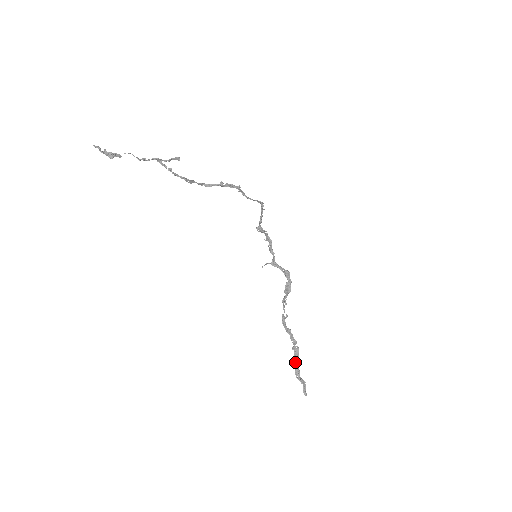
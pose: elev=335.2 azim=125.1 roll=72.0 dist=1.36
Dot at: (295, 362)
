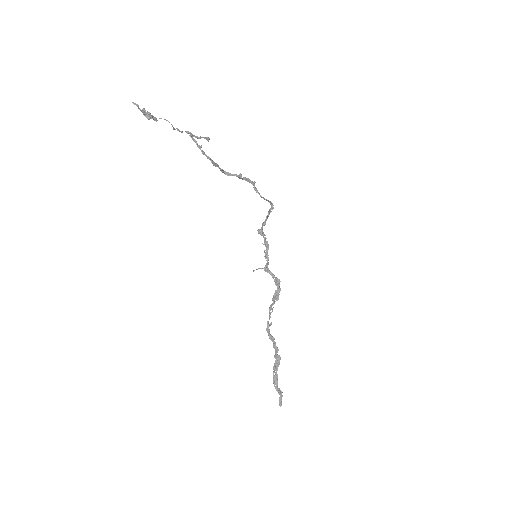
Dot at: (275, 370)
